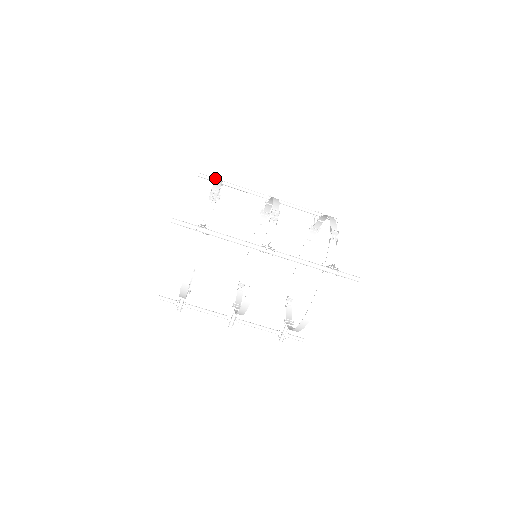
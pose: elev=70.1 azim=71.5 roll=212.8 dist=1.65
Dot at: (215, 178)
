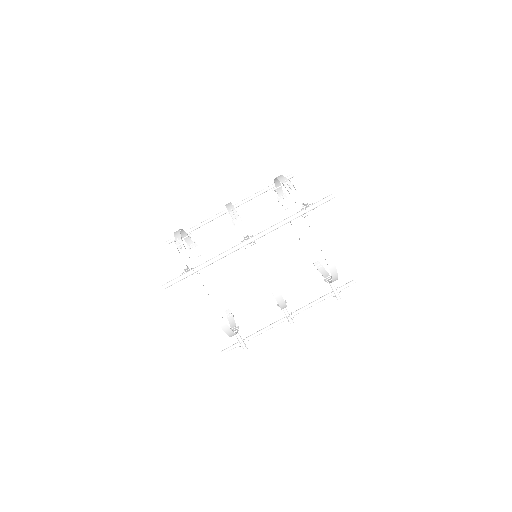
Dot at: occluded
